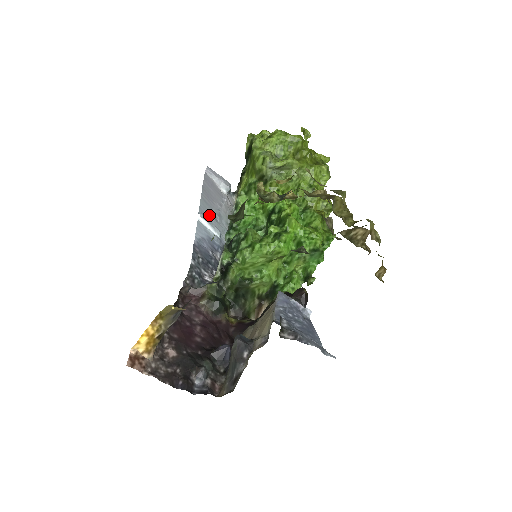
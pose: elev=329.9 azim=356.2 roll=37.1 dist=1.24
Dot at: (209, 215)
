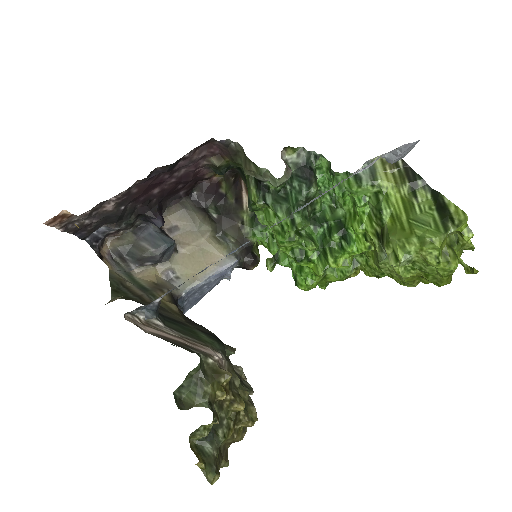
Dot at: occluded
